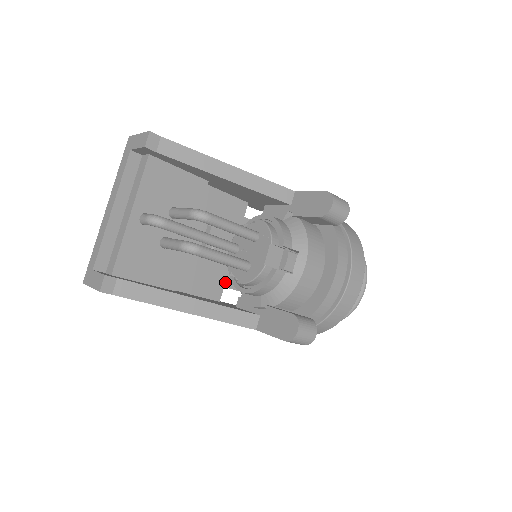
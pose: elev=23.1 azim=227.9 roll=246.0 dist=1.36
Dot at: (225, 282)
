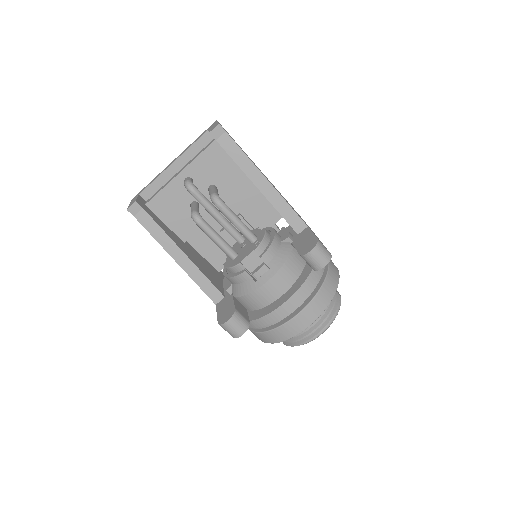
Dot at: occluded
